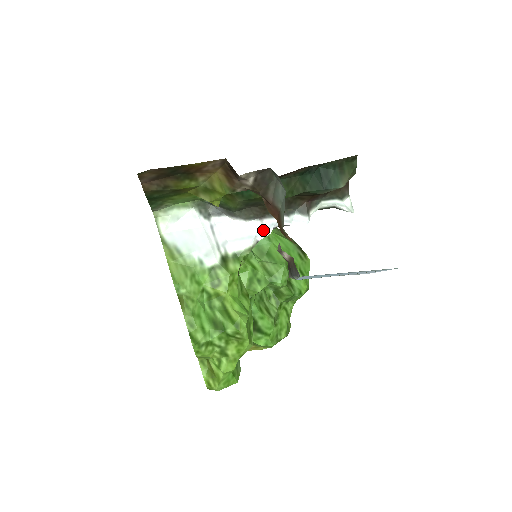
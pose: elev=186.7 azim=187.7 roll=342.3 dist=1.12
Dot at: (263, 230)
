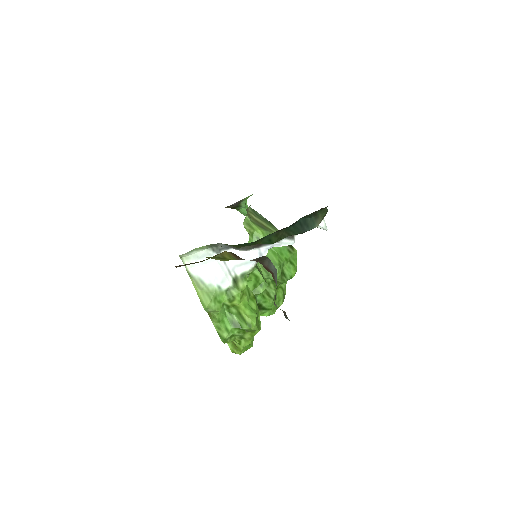
Dot at: (261, 255)
